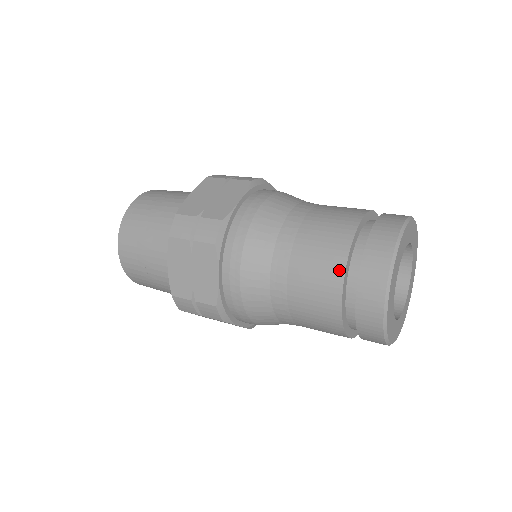
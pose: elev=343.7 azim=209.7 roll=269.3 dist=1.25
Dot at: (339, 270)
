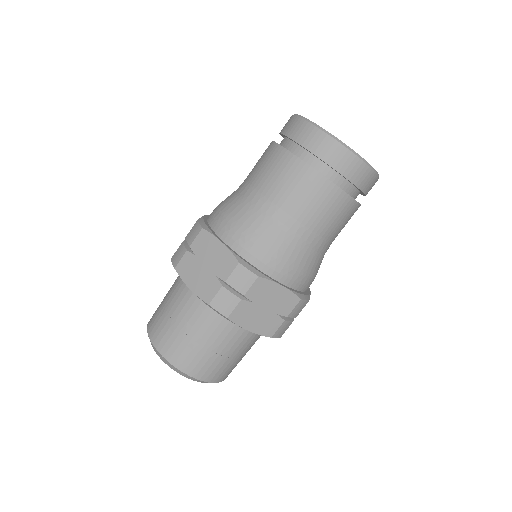
Dot at: (325, 184)
